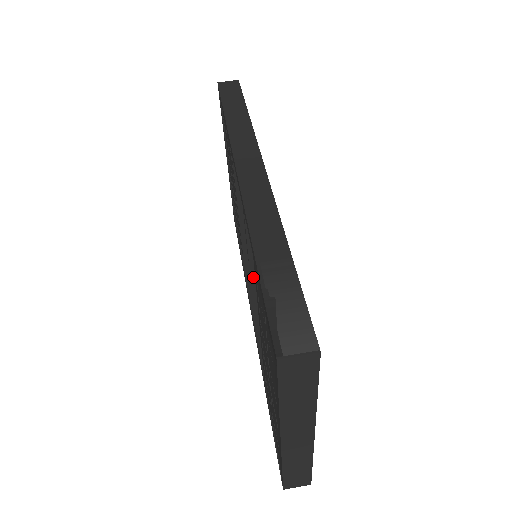
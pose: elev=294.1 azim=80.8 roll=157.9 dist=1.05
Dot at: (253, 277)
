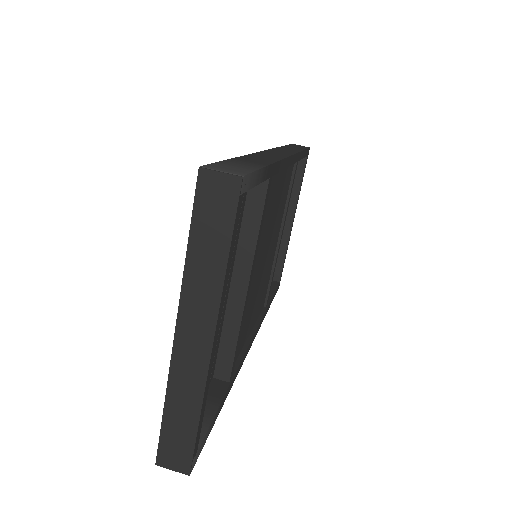
Dot at: occluded
